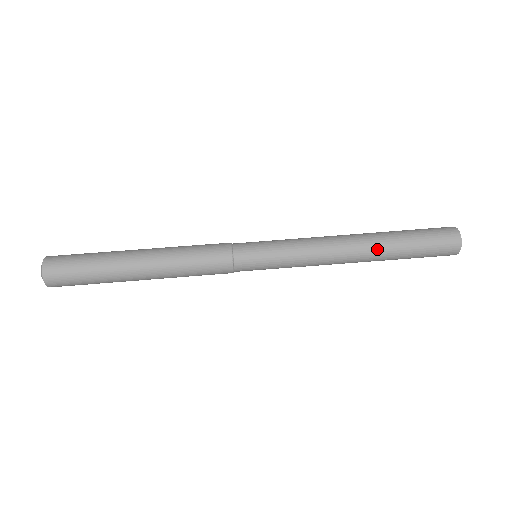
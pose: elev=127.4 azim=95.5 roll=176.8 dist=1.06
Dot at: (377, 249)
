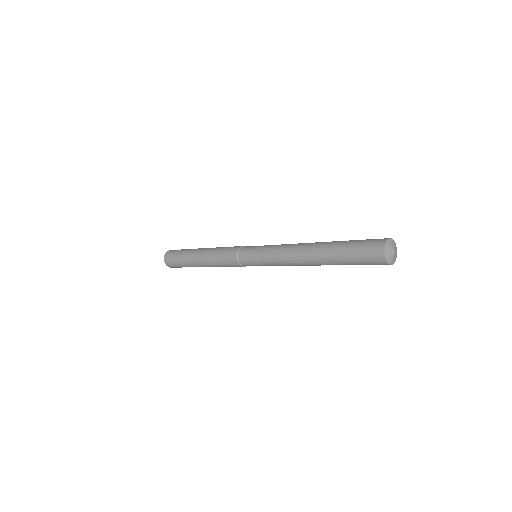
Dot at: (320, 246)
